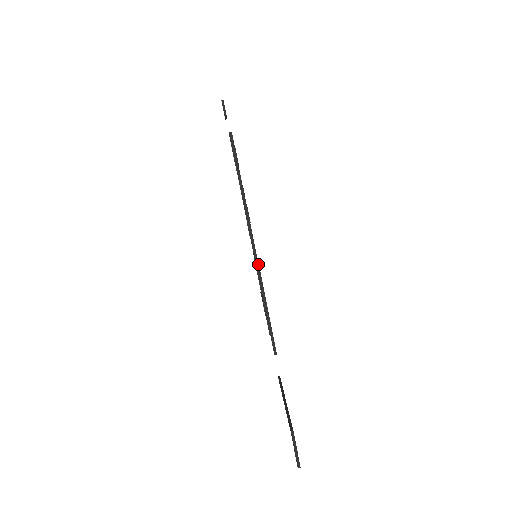
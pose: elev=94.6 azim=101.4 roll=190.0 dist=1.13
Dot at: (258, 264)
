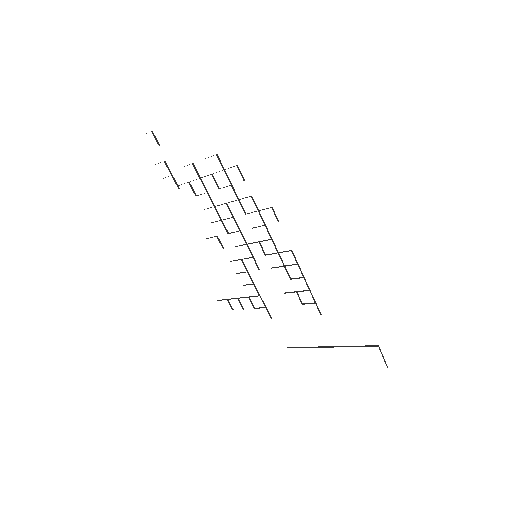
Dot at: (292, 252)
